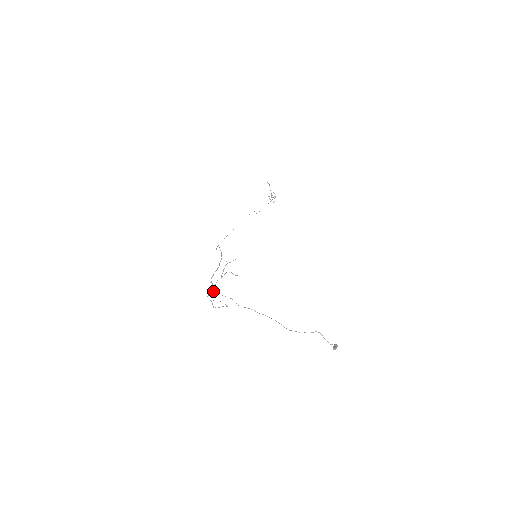
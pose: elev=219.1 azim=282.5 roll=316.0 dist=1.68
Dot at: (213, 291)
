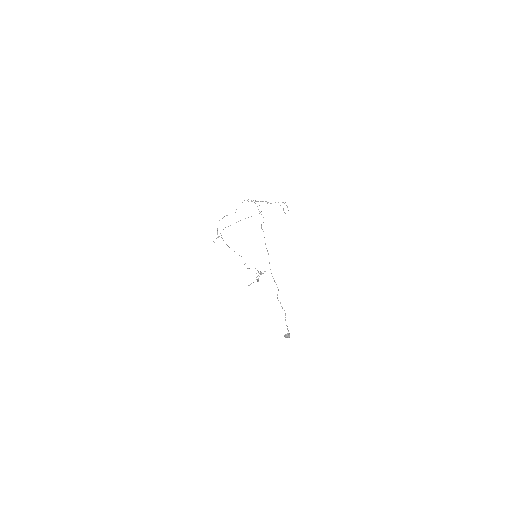
Dot at: (256, 201)
